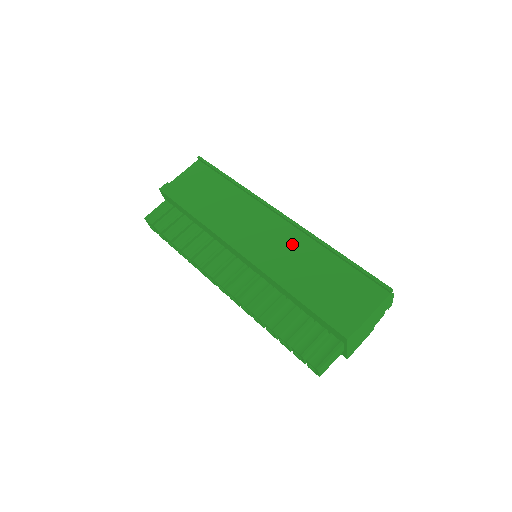
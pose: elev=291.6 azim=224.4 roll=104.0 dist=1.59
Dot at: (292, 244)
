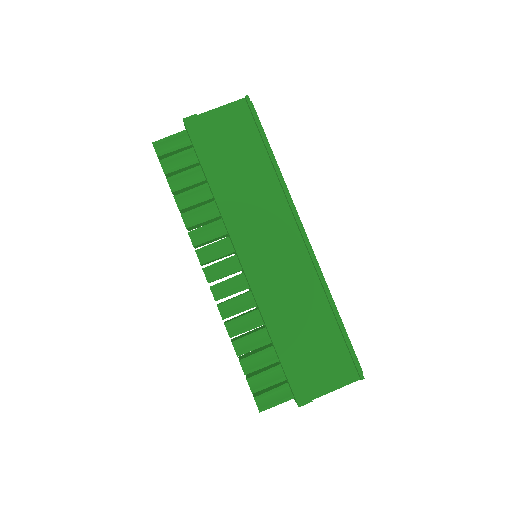
Dot at: (298, 277)
